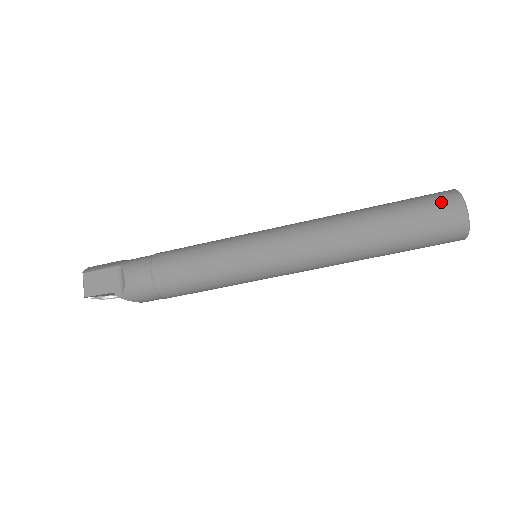
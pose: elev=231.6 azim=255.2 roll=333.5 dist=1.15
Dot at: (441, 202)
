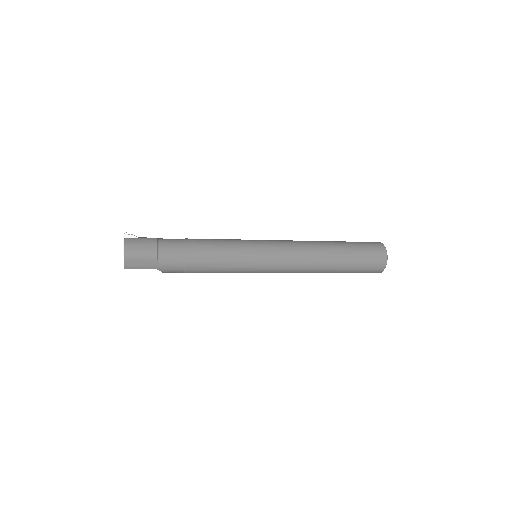
Dot at: occluded
